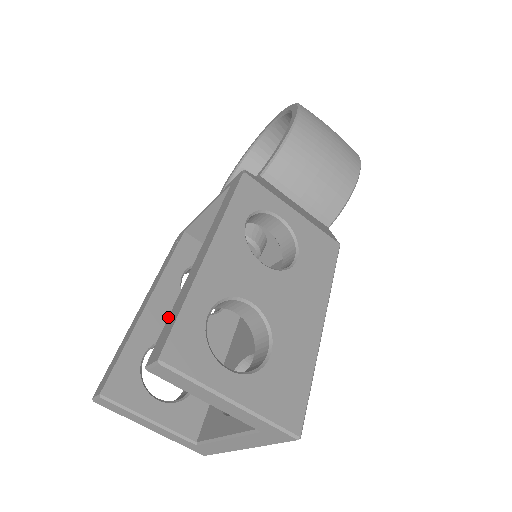
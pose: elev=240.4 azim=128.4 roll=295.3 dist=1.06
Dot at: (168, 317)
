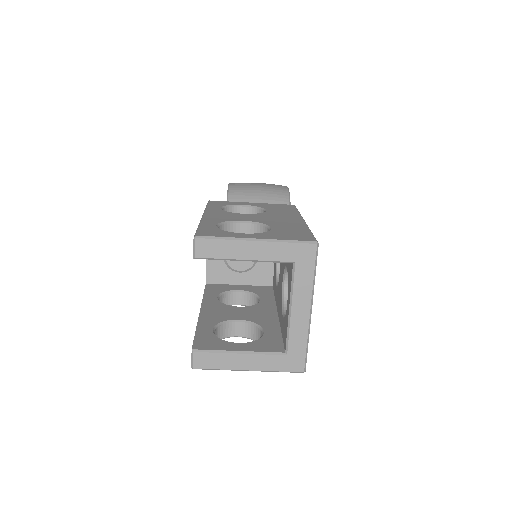
Dot at: occluded
